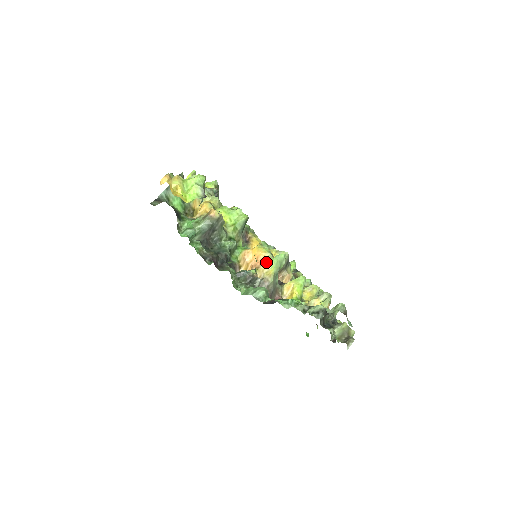
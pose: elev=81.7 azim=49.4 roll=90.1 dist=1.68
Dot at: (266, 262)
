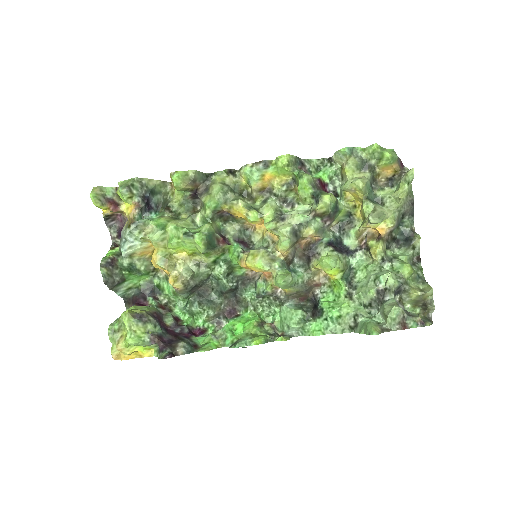
Dot at: occluded
